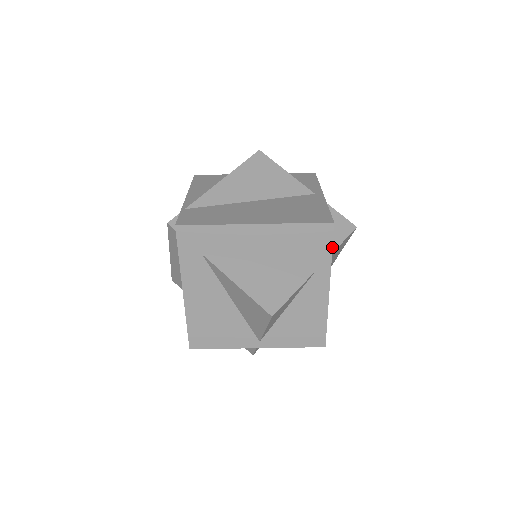
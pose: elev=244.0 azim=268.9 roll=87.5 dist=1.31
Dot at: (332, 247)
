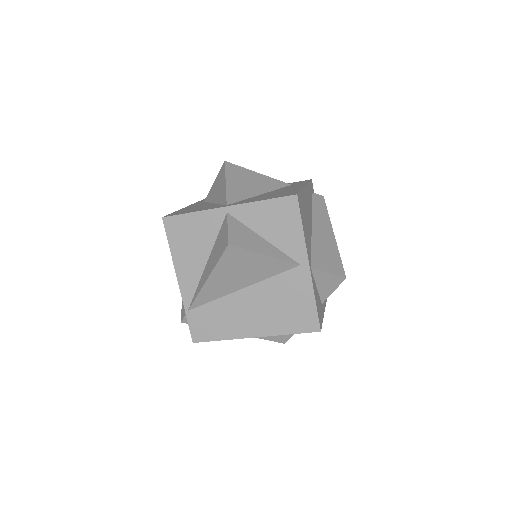
Dot at: (322, 322)
